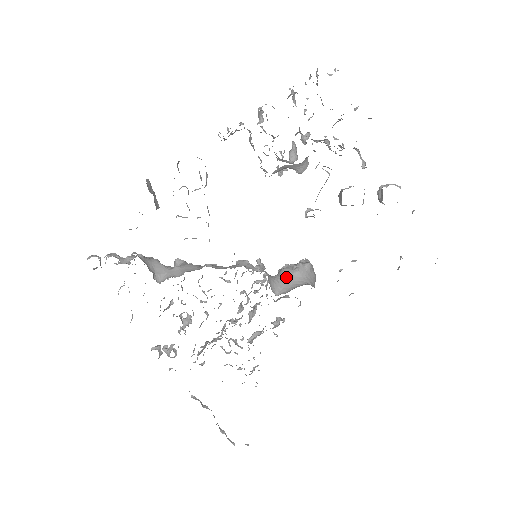
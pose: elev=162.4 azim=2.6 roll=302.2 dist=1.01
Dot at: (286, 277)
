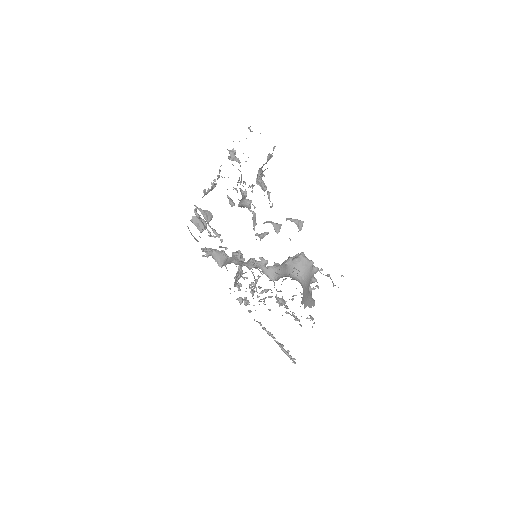
Dot at: (282, 268)
